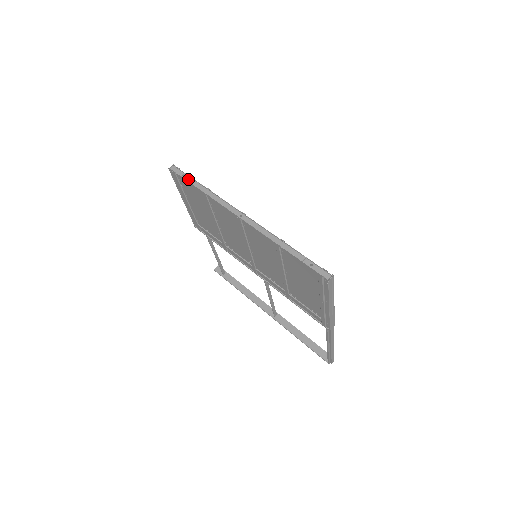
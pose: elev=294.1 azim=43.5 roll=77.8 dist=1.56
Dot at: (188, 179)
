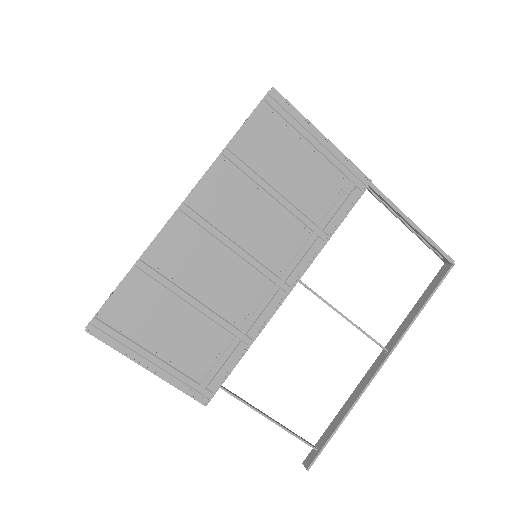
Dot at: (111, 294)
